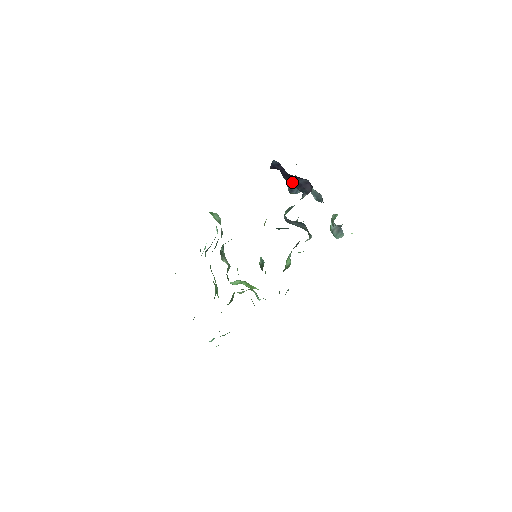
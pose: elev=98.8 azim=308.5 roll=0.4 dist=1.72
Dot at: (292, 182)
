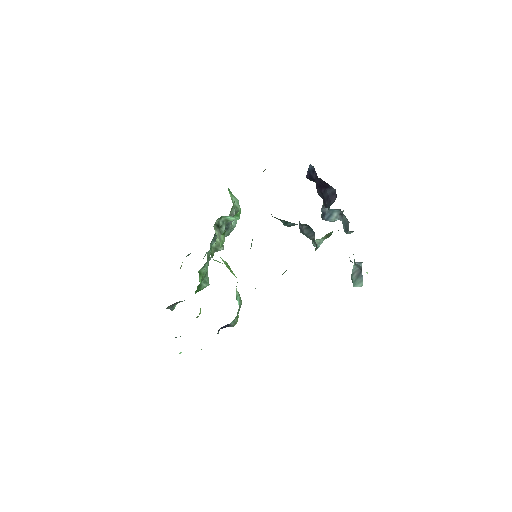
Dot at: (323, 197)
